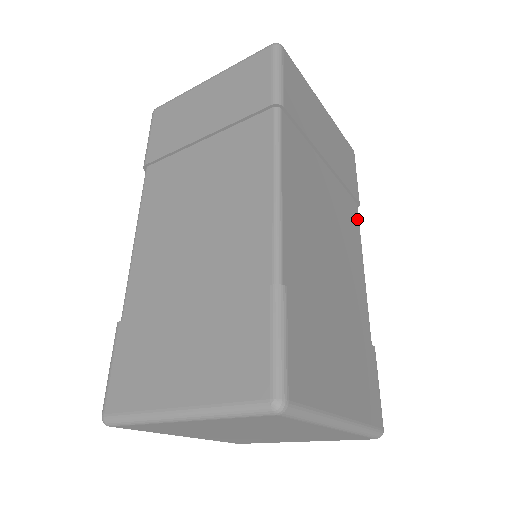
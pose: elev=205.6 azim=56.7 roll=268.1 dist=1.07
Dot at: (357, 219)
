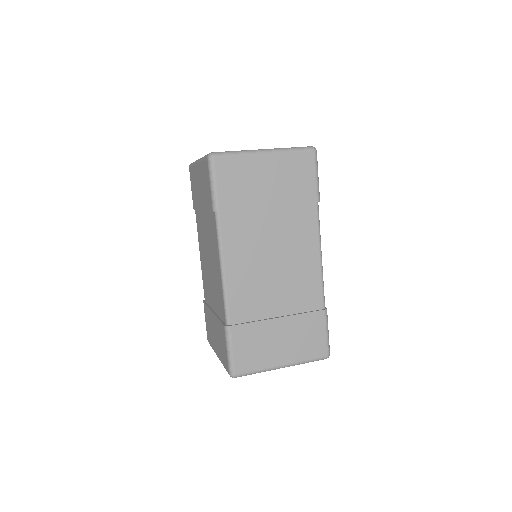
Dot at: occluded
